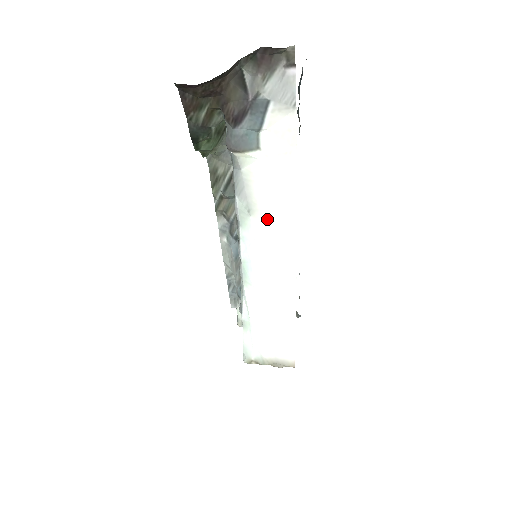
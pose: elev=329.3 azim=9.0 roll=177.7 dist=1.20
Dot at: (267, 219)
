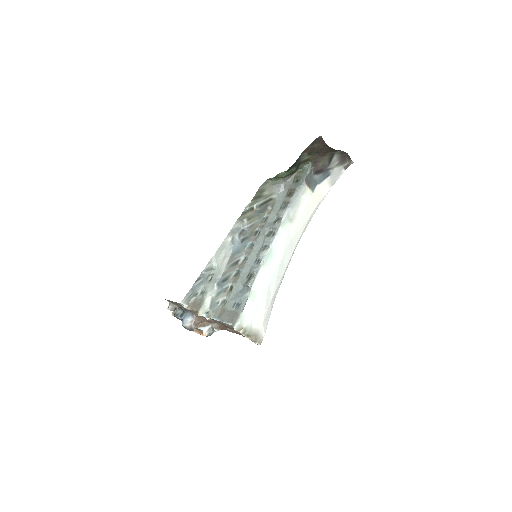
Dot at: (295, 230)
